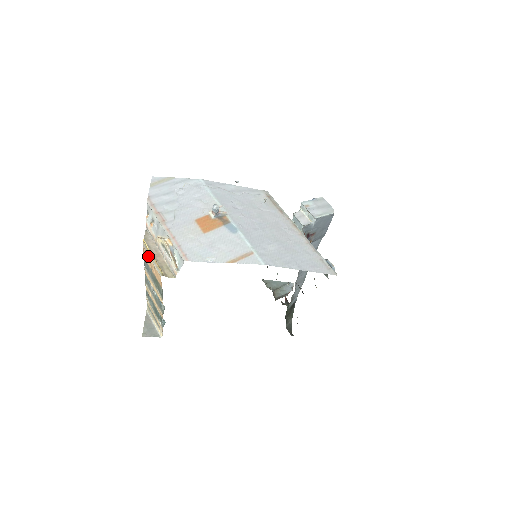
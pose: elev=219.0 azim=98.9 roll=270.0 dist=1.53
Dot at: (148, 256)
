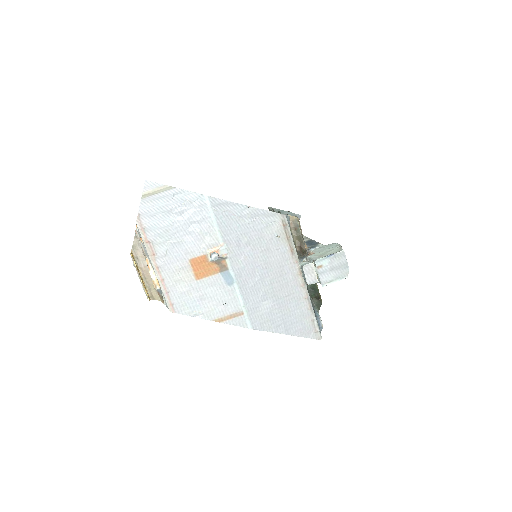
Dot at: occluded
